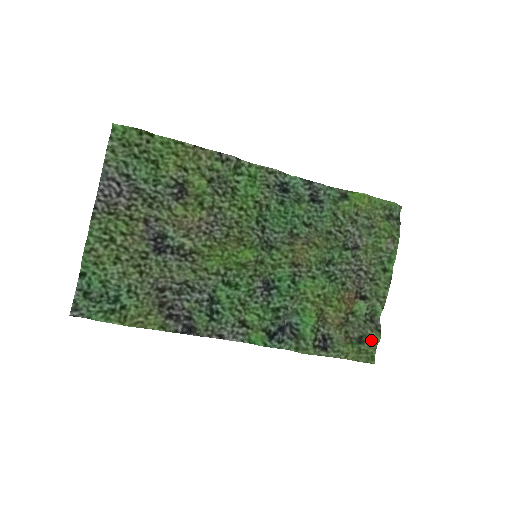
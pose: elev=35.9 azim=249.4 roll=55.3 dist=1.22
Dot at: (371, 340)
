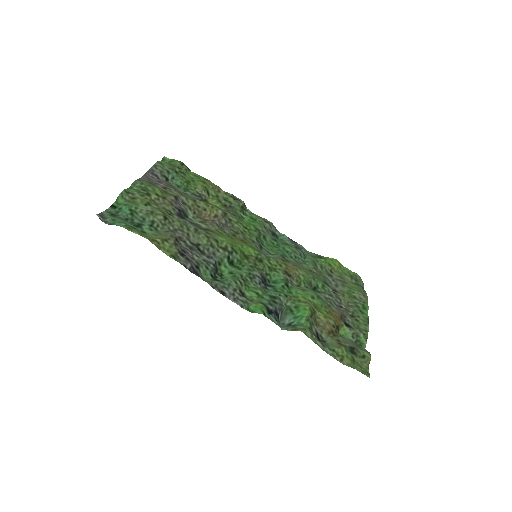
Dot at: (362, 356)
